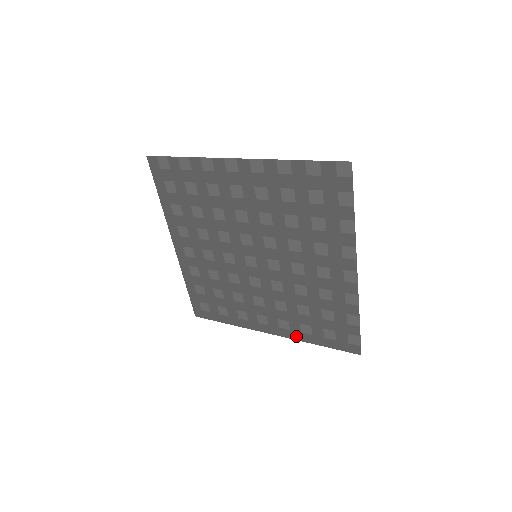
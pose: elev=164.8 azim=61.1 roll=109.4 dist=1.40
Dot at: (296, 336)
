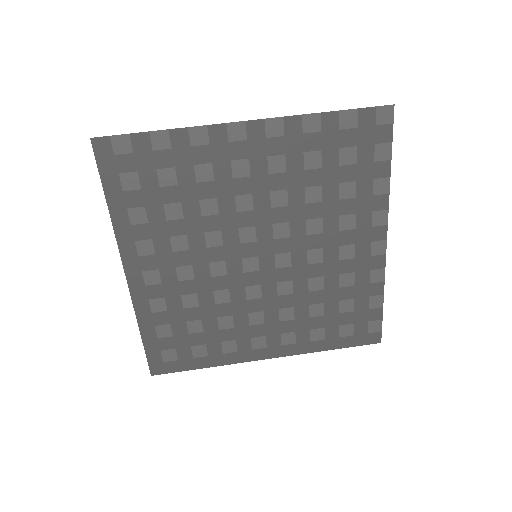
Dot at: (303, 349)
